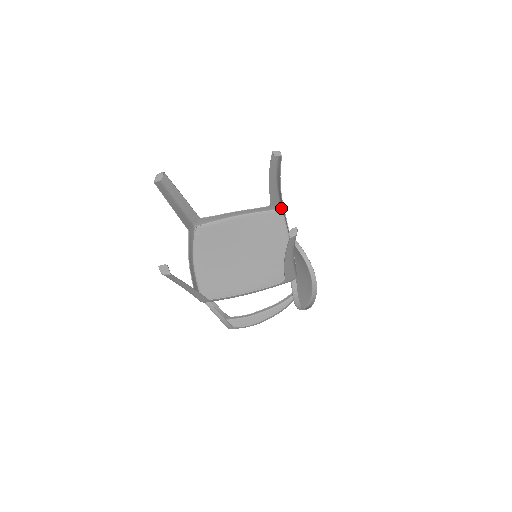
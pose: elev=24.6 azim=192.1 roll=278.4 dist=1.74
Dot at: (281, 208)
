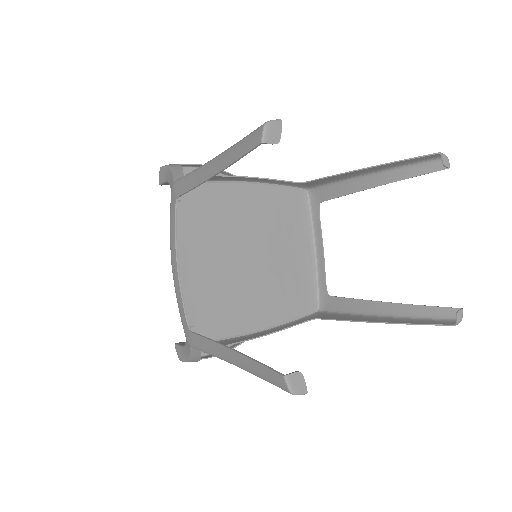
Dot at: (309, 188)
